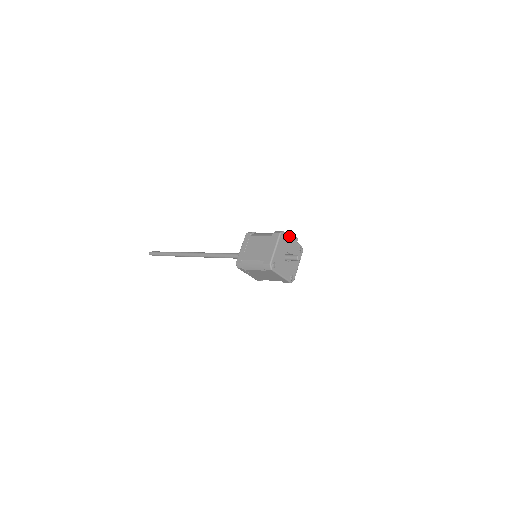
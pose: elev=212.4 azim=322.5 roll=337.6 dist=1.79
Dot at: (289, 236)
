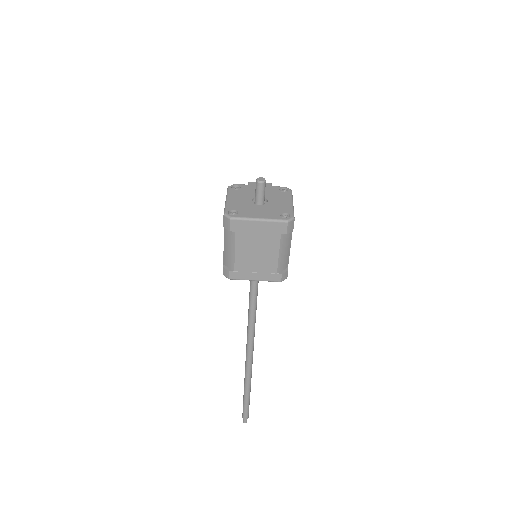
Dot at: (249, 185)
